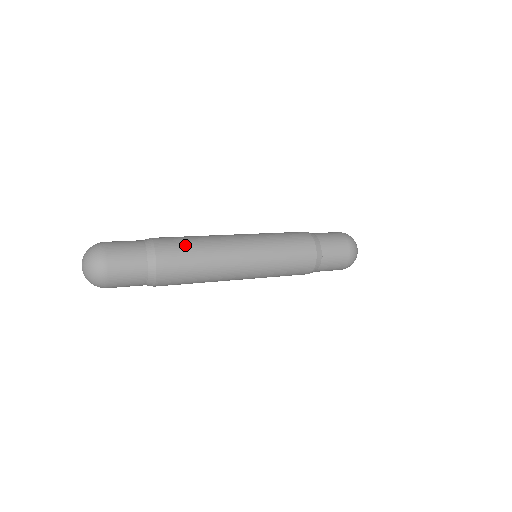
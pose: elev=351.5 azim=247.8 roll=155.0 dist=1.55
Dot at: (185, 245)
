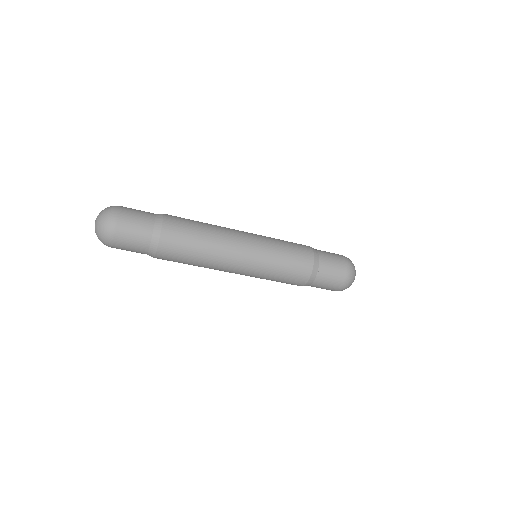
Dot at: (191, 221)
